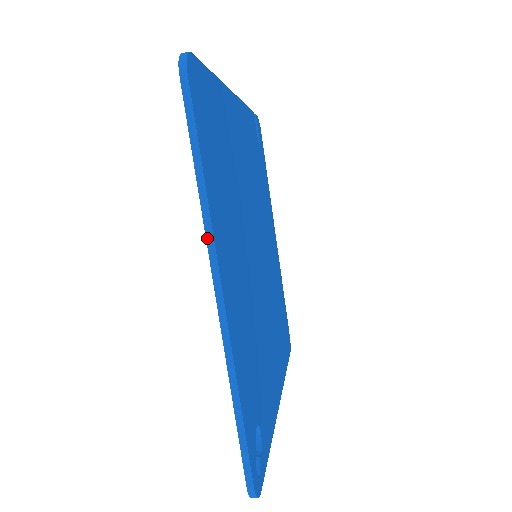
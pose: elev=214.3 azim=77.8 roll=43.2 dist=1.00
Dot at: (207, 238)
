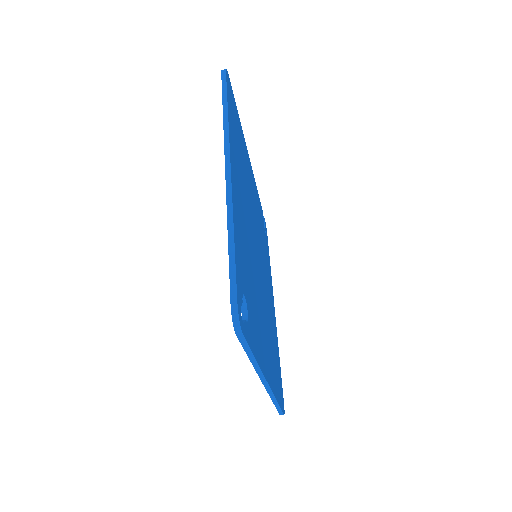
Dot at: (225, 138)
